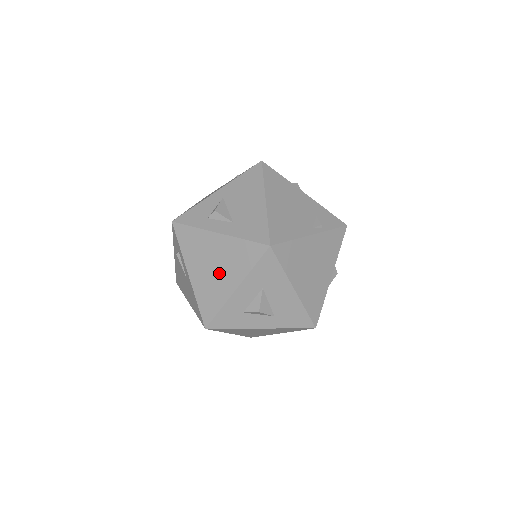
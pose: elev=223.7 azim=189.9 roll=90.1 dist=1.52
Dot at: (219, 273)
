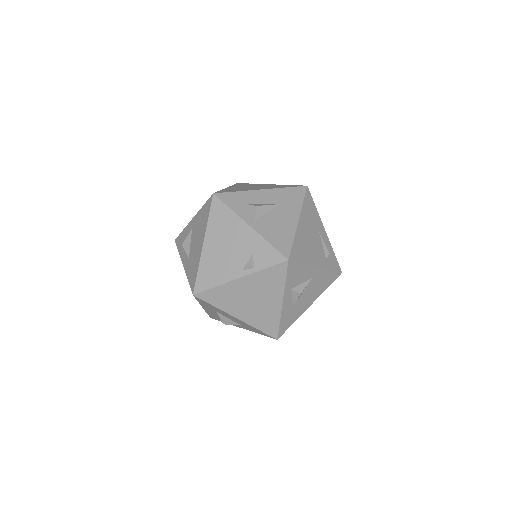
Dot at: occluded
